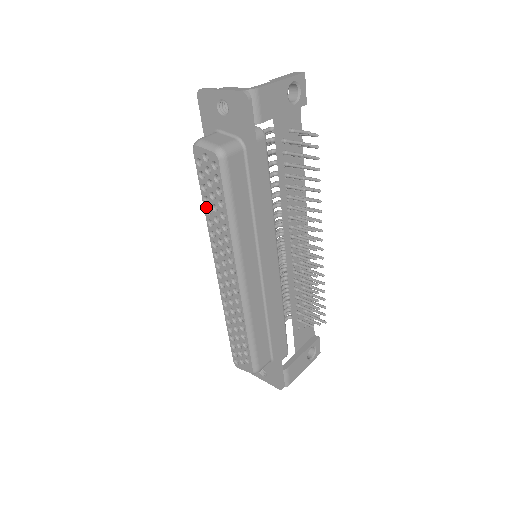
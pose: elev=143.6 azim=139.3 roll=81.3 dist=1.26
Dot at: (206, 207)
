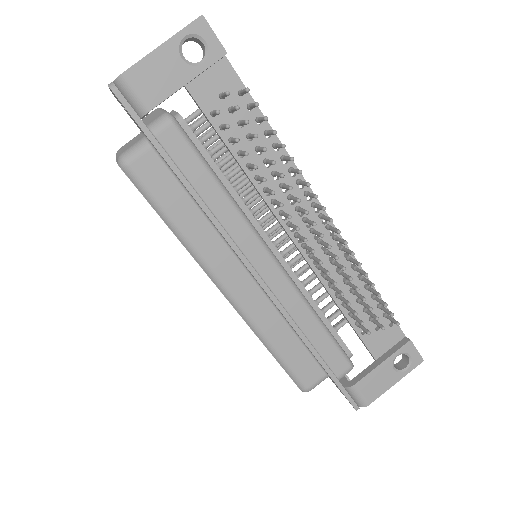
Dot at: occluded
